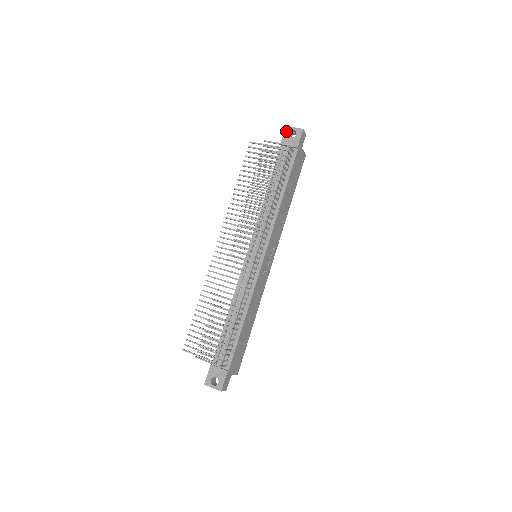
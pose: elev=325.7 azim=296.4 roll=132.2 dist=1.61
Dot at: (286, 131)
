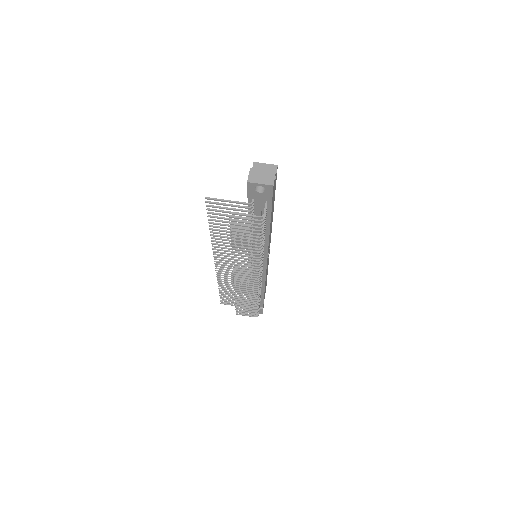
Dot at: (250, 187)
